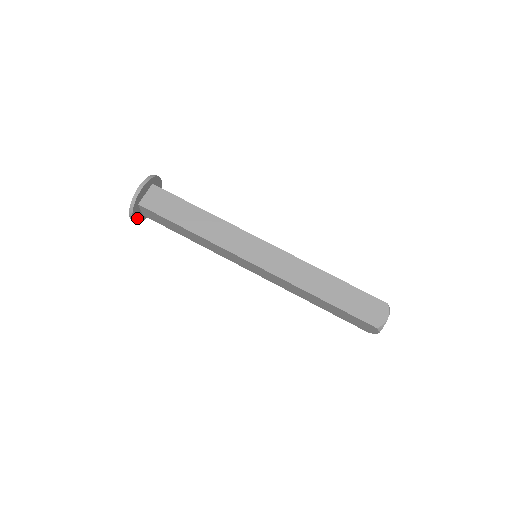
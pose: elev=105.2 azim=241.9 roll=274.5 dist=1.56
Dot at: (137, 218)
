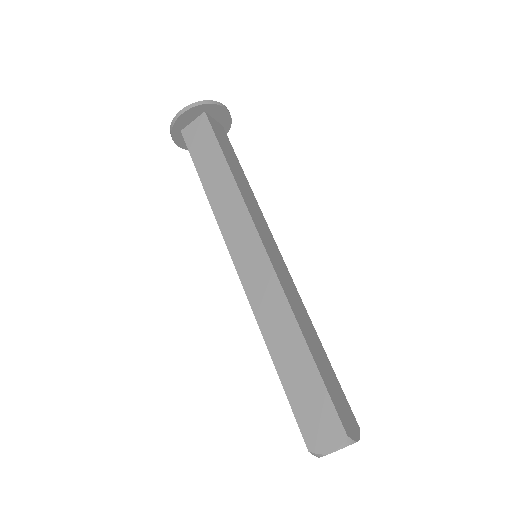
Dot at: occluded
